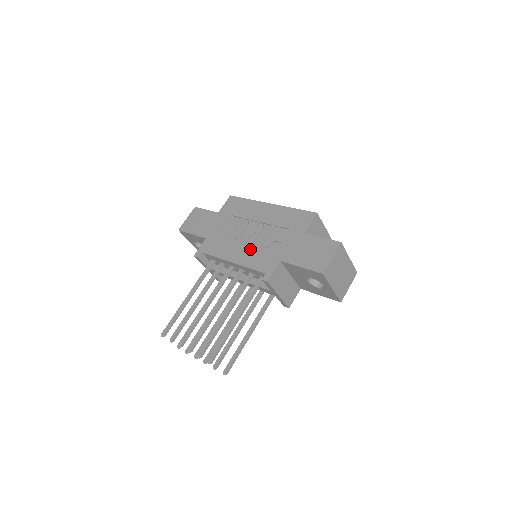
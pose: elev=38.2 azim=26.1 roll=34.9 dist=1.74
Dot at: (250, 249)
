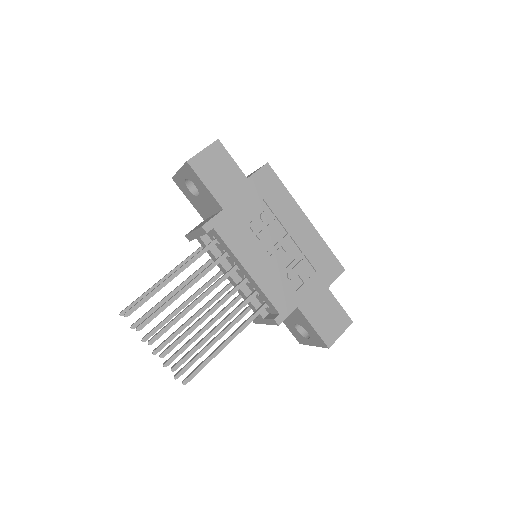
Dot at: (272, 268)
